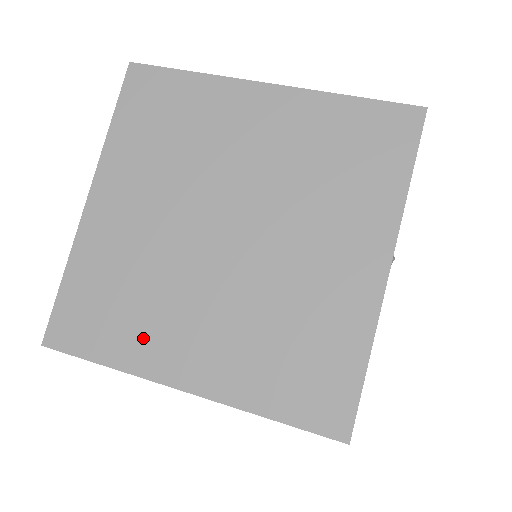
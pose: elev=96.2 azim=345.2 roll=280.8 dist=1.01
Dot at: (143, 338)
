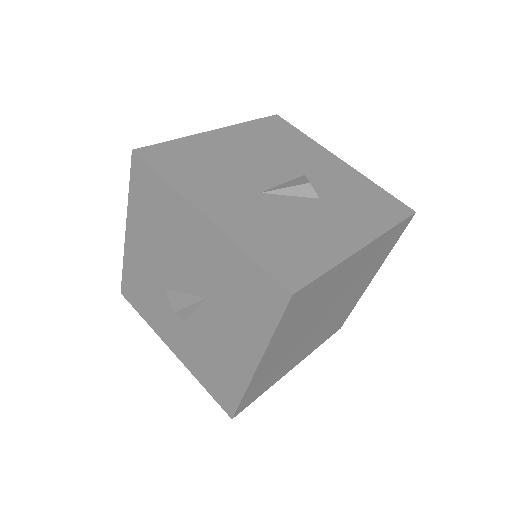
Dot at: (280, 374)
